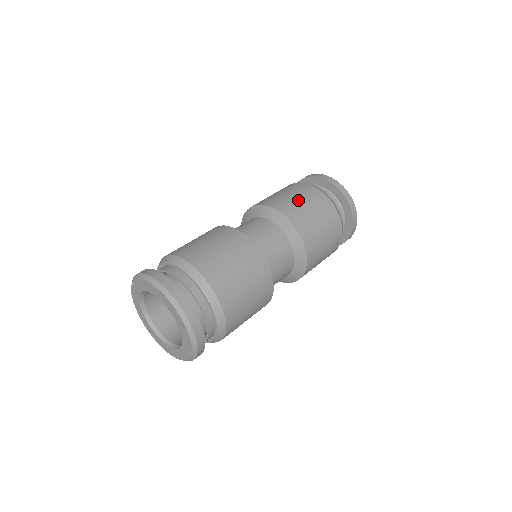
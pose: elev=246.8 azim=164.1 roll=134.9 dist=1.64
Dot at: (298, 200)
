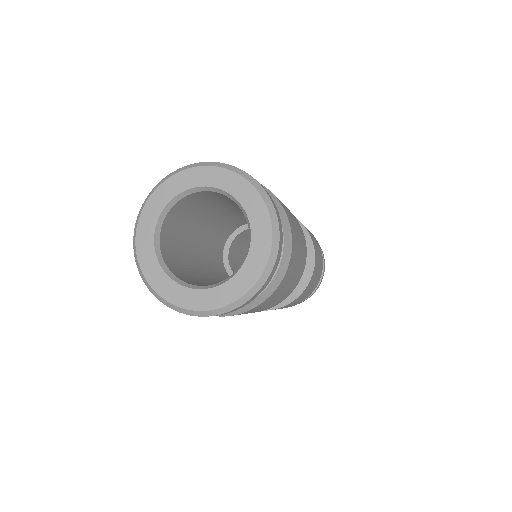
Dot at: occluded
